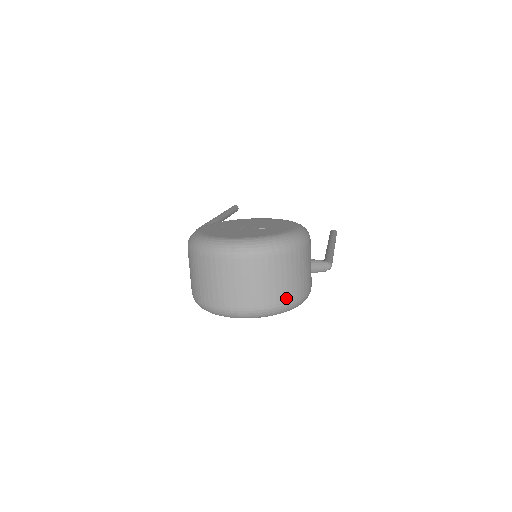
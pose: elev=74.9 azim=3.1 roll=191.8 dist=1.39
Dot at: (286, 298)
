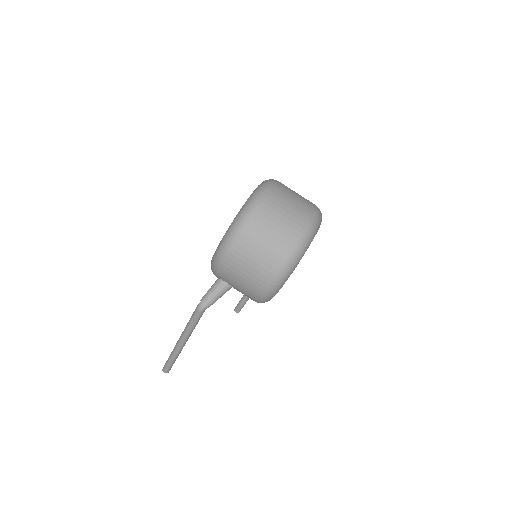
Dot at: occluded
